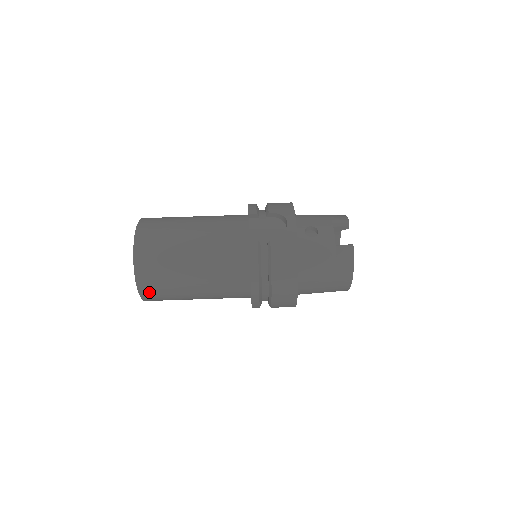
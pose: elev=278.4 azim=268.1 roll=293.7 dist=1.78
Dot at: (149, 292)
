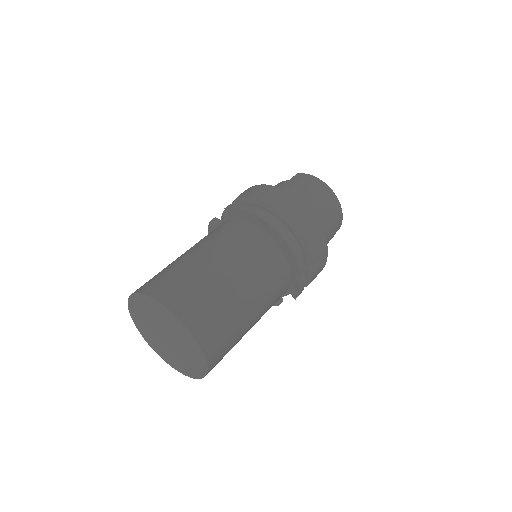
Dot at: (190, 312)
